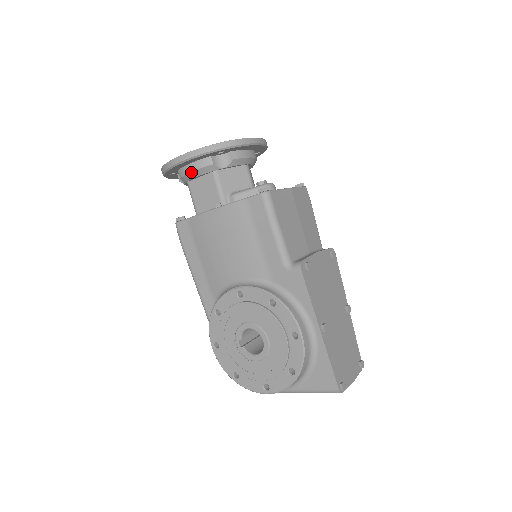
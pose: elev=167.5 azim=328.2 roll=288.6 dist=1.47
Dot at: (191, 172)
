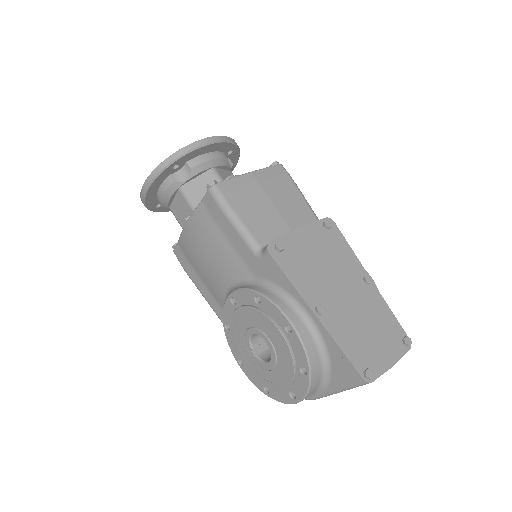
Dot at: (162, 197)
